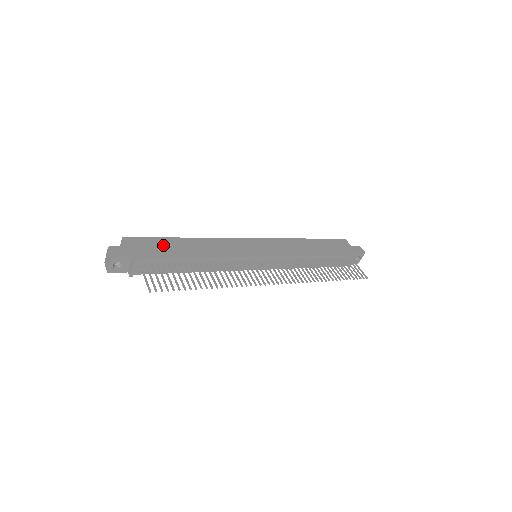
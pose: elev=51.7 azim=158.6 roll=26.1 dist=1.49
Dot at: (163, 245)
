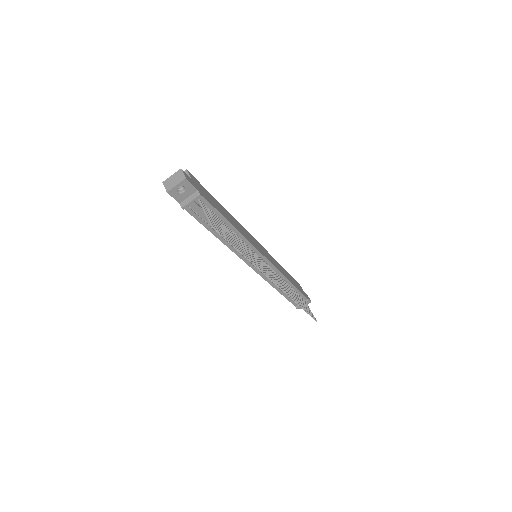
Dot at: (212, 198)
